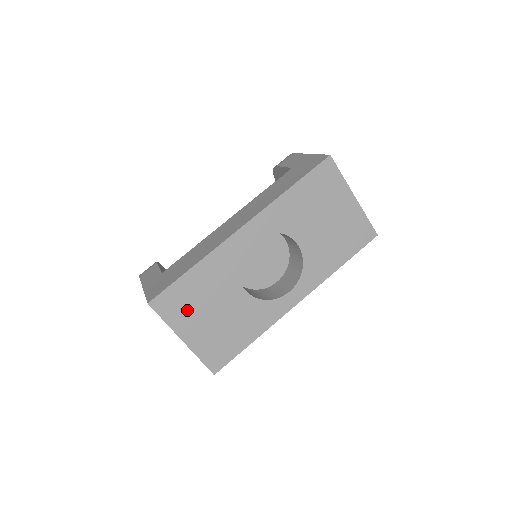
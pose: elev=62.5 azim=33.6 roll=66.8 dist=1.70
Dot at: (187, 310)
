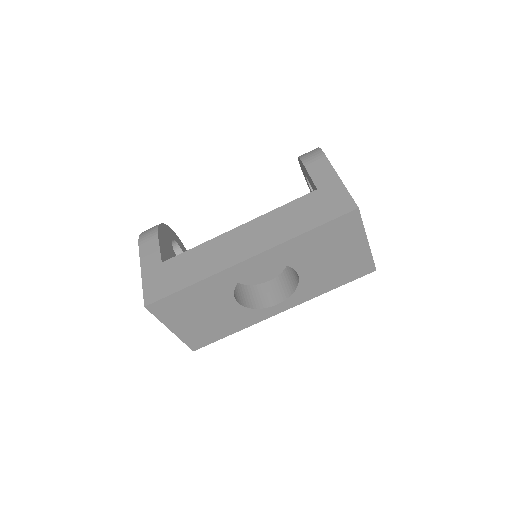
Dot at: (180, 312)
